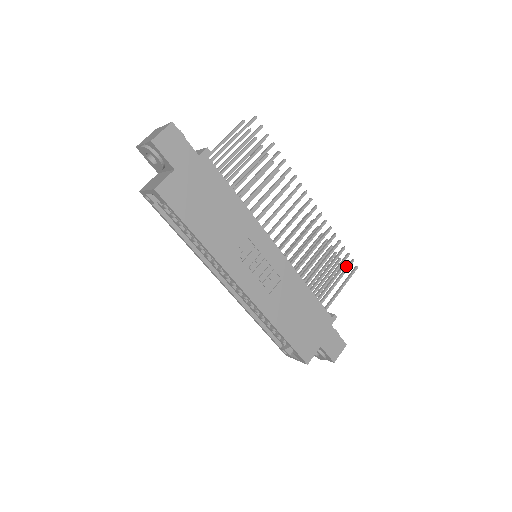
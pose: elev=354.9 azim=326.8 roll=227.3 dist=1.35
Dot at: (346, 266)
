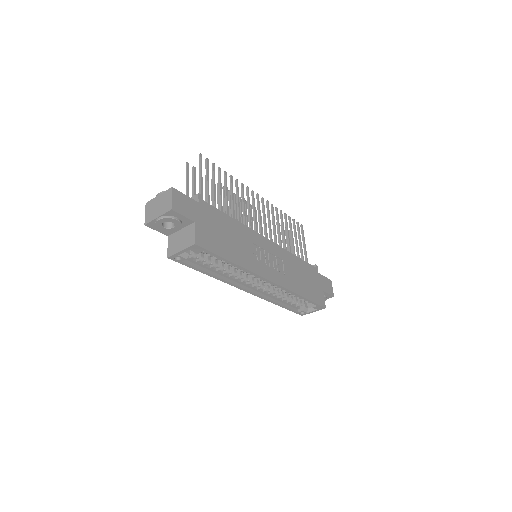
Dot at: (297, 229)
